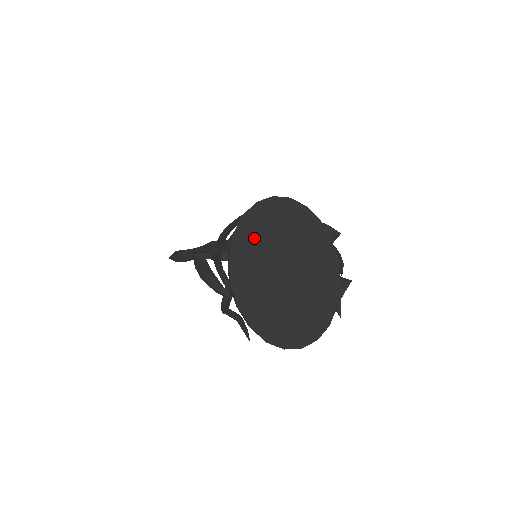
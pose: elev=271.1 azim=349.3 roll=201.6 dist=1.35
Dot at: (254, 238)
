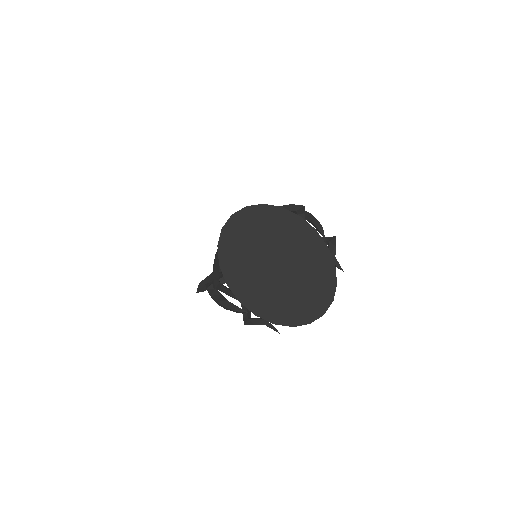
Dot at: (237, 256)
